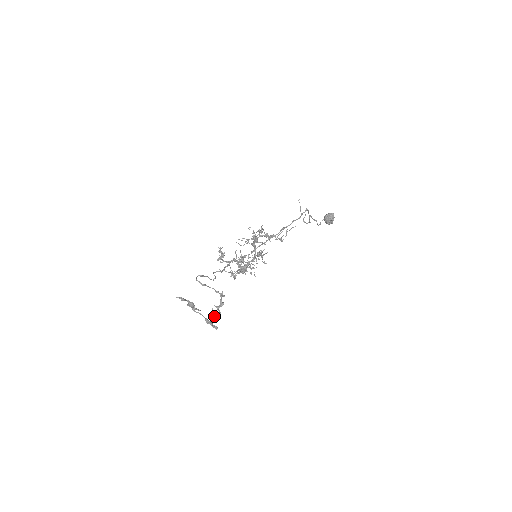
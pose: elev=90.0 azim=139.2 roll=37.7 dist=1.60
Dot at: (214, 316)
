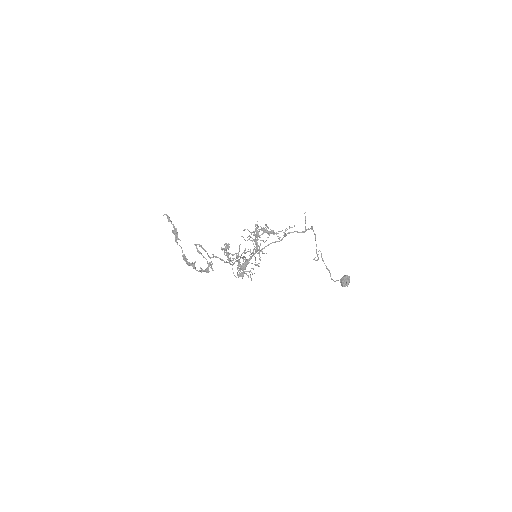
Dot at: (194, 266)
